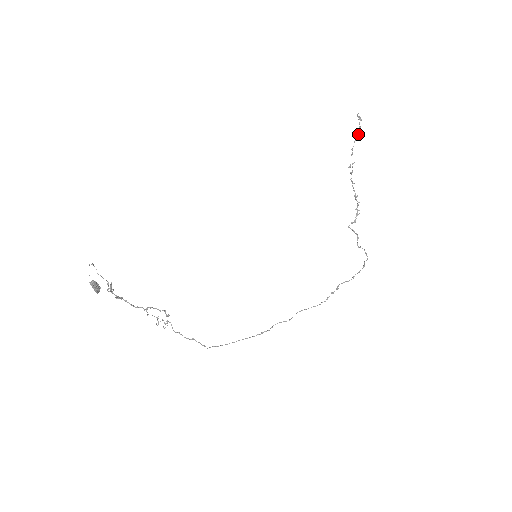
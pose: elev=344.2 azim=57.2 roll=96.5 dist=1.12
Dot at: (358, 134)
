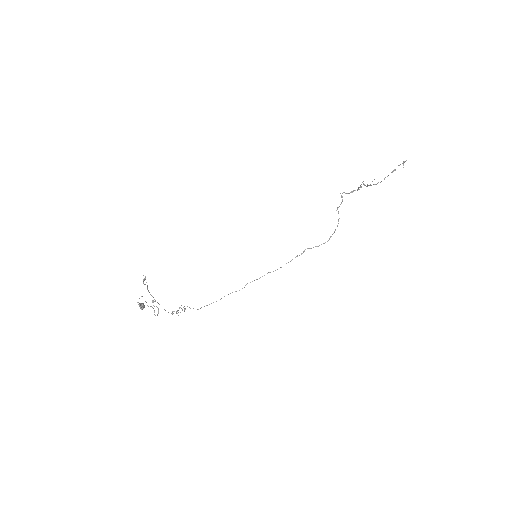
Dot at: (393, 170)
